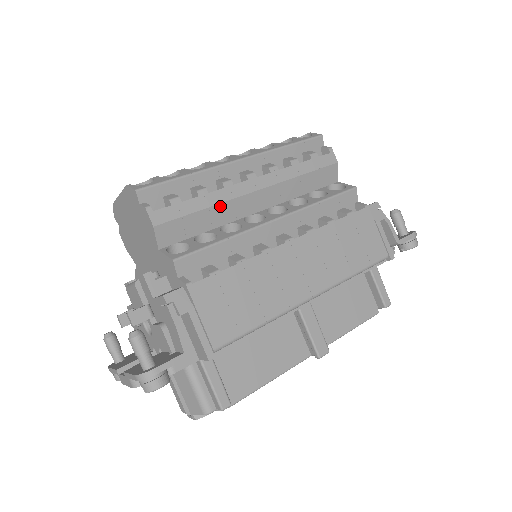
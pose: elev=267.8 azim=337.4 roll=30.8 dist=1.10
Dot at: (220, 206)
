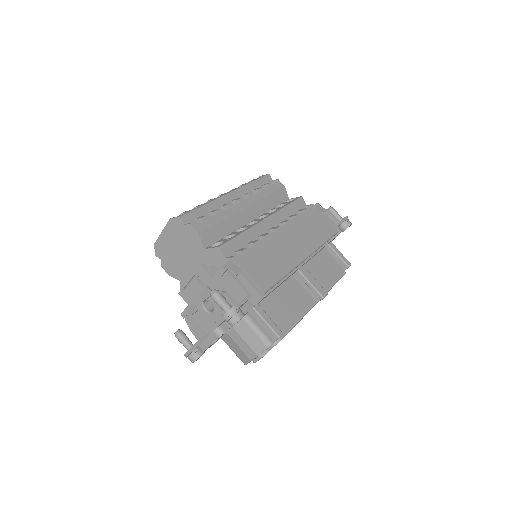
Dot at: (230, 218)
